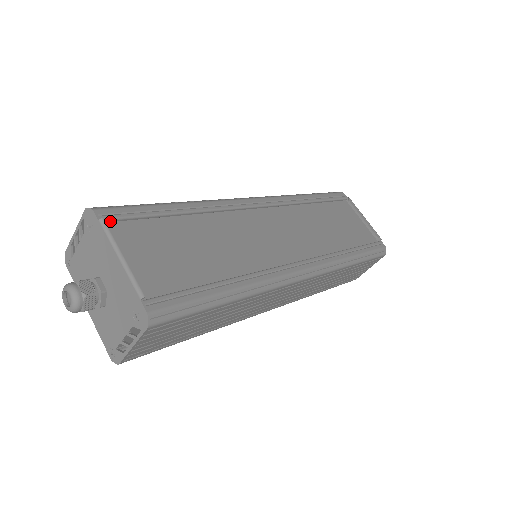
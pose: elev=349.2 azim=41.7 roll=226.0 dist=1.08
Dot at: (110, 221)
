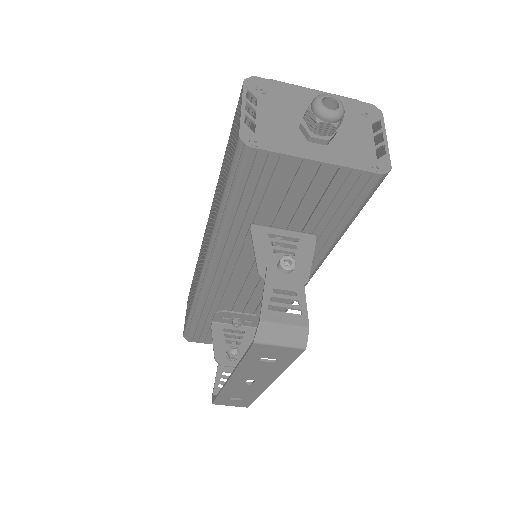
Dot at: occluded
